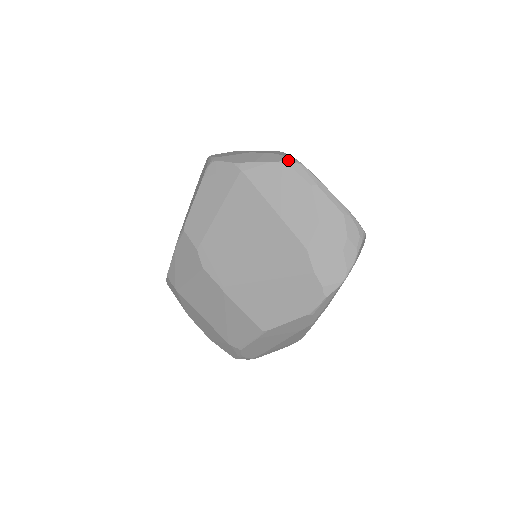
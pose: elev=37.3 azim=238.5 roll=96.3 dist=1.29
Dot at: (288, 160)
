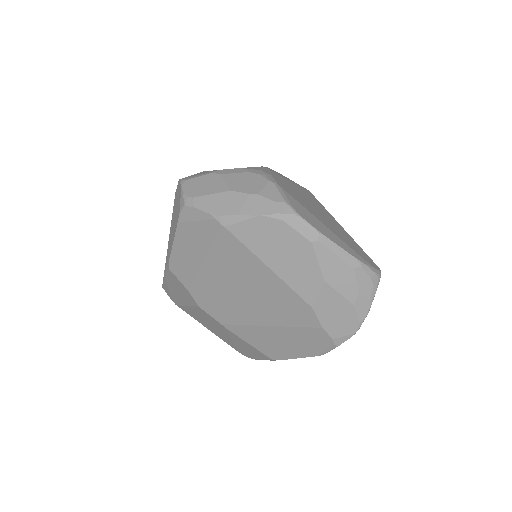
Dot at: (280, 212)
